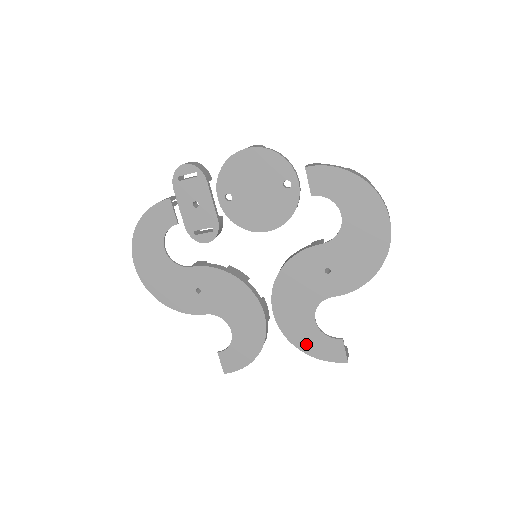
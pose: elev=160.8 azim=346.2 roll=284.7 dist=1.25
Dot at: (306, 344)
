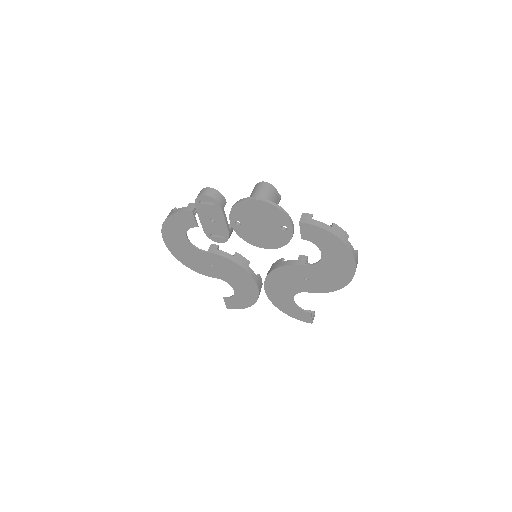
Dot at: (285, 309)
